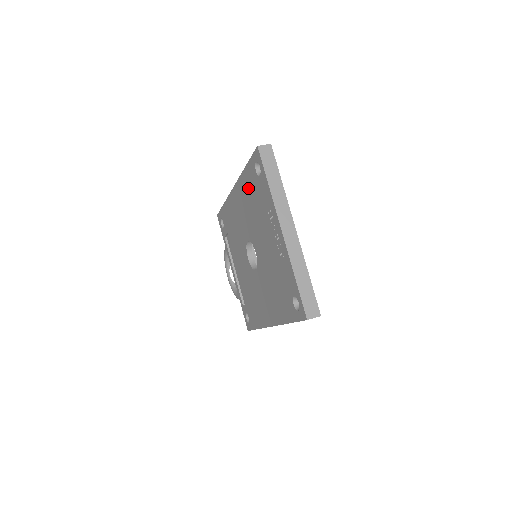
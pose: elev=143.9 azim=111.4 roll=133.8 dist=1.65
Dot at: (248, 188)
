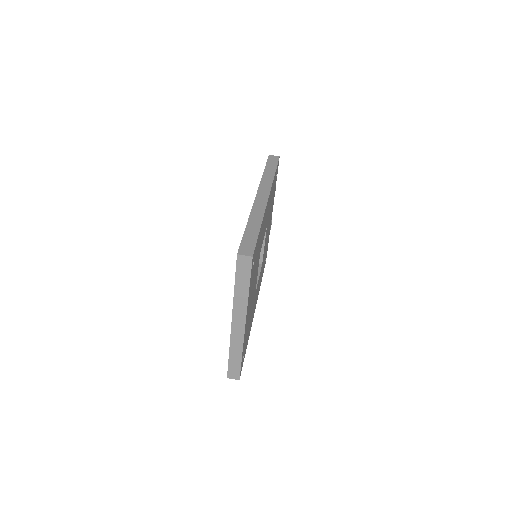
Dot at: occluded
